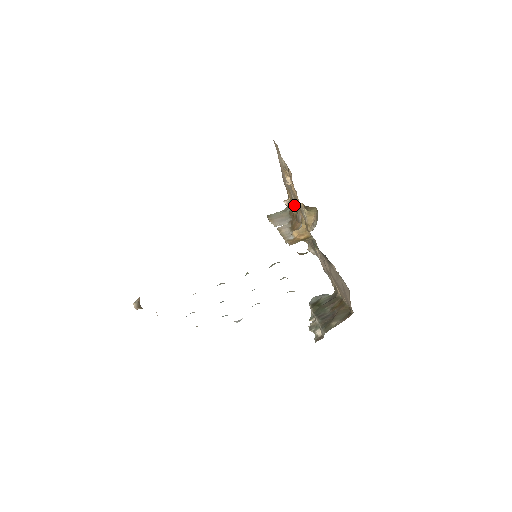
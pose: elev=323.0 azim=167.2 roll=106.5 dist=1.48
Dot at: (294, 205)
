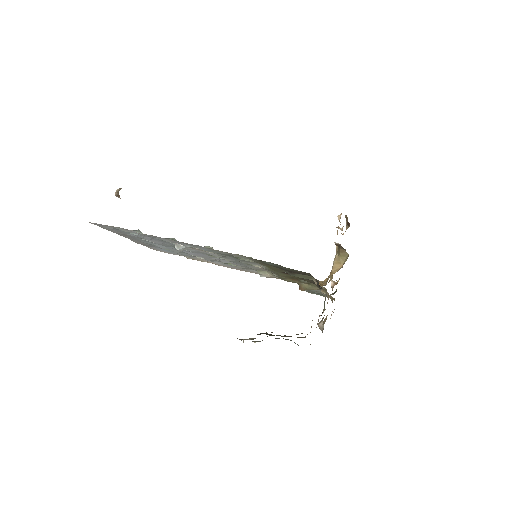
Dot at: occluded
